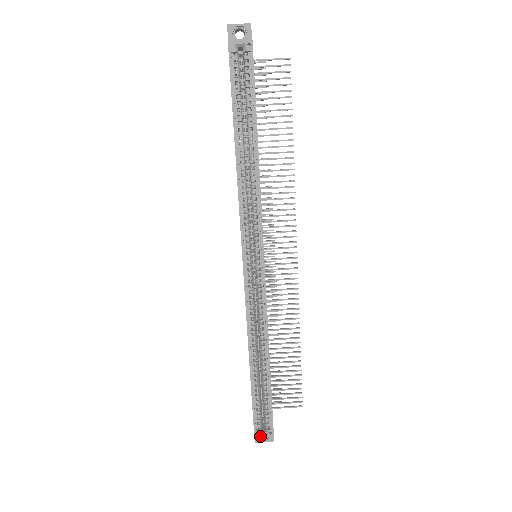
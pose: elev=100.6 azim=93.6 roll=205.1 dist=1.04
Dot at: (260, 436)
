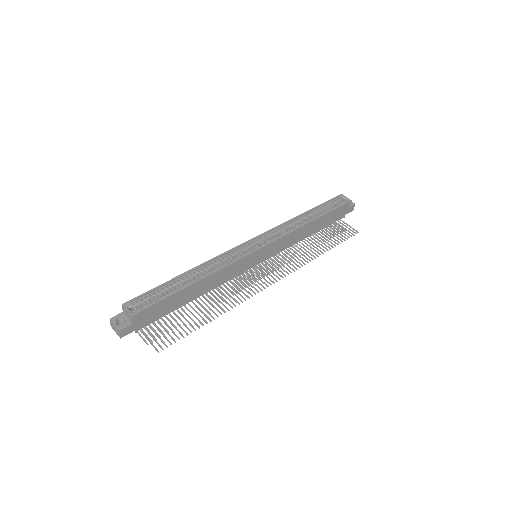
Dot at: (126, 307)
